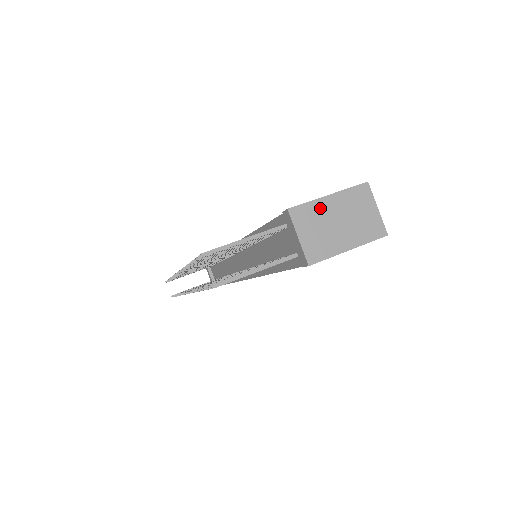
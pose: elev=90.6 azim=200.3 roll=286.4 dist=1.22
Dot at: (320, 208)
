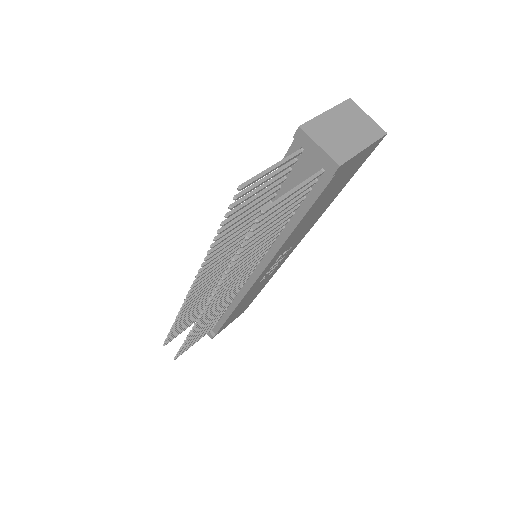
Dot at: (324, 122)
